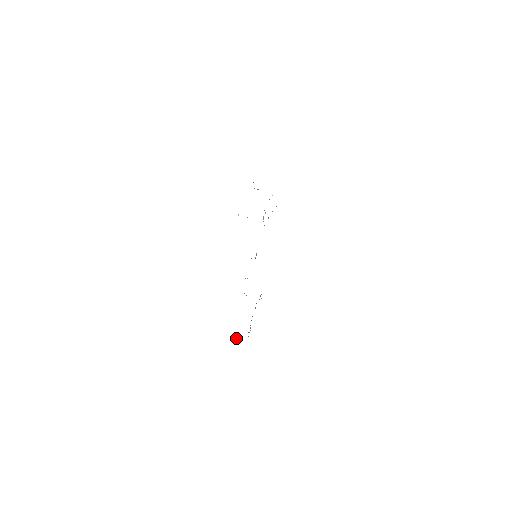
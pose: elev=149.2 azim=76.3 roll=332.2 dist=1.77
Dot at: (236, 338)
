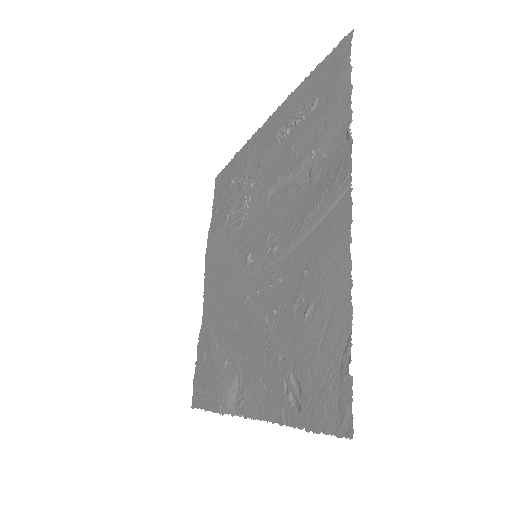
Dot at: (288, 396)
